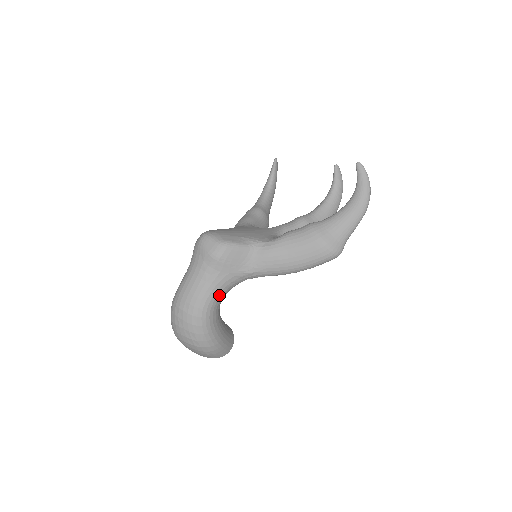
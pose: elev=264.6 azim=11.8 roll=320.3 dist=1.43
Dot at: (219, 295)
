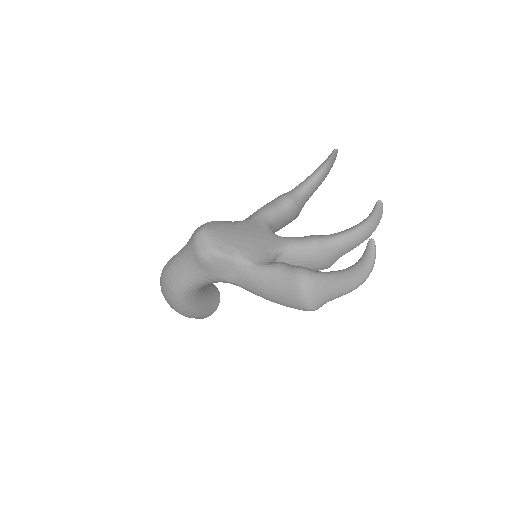
Dot at: (199, 285)
